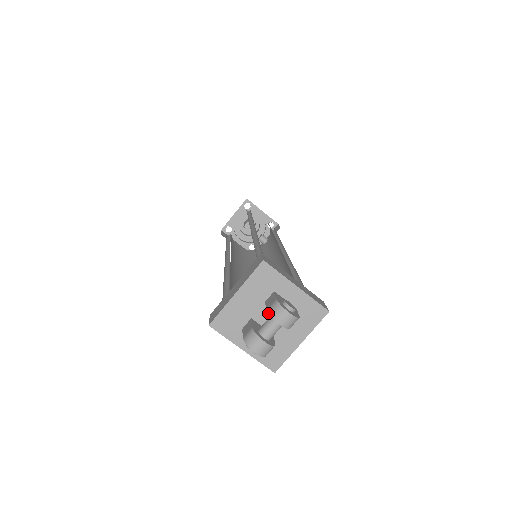
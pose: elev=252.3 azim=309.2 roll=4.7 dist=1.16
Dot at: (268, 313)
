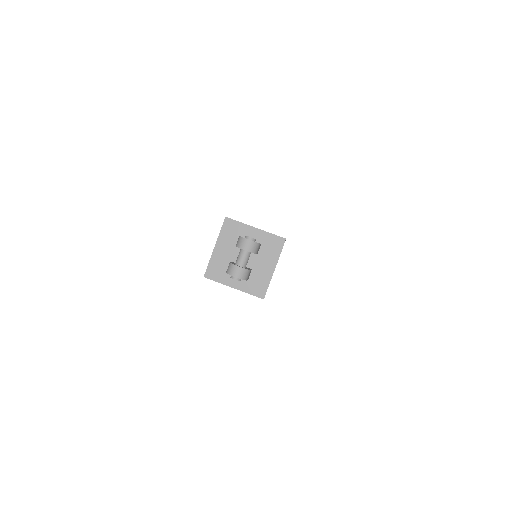
Dot at: occluded
